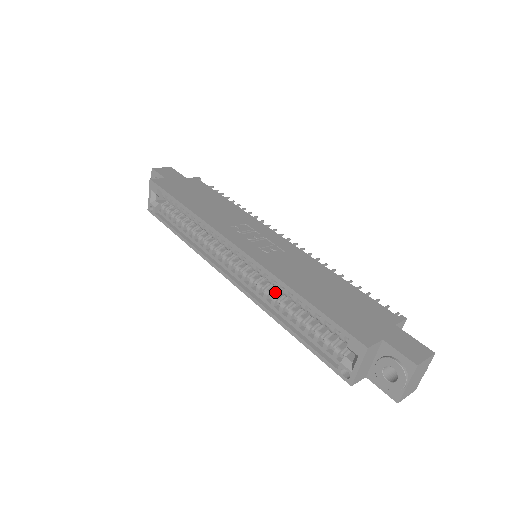
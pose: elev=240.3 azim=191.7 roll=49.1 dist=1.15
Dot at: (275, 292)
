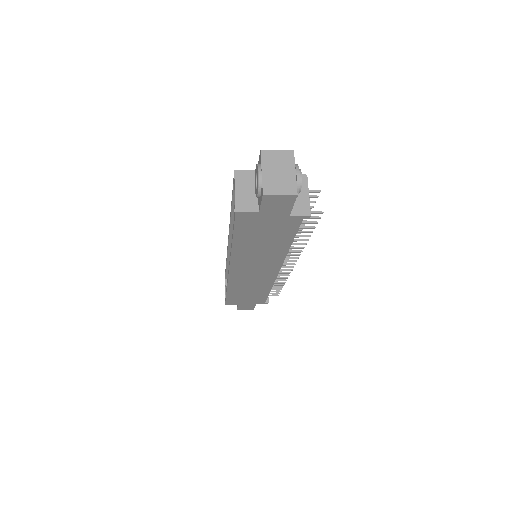
Dot at: occluded
